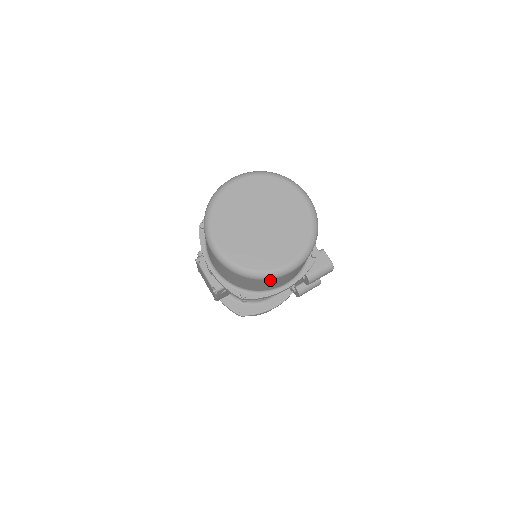
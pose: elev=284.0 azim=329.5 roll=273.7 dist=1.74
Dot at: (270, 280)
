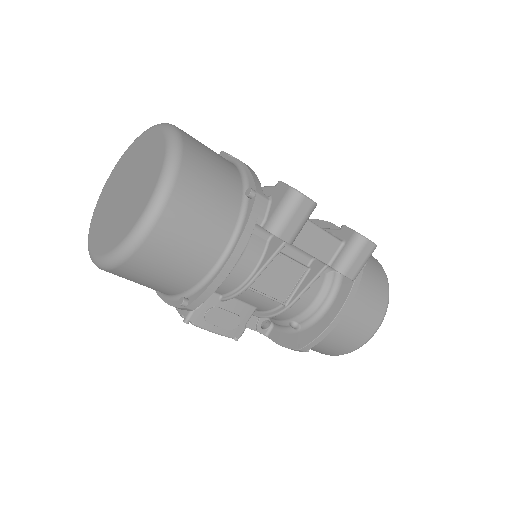
Dot at: (145, 252)
